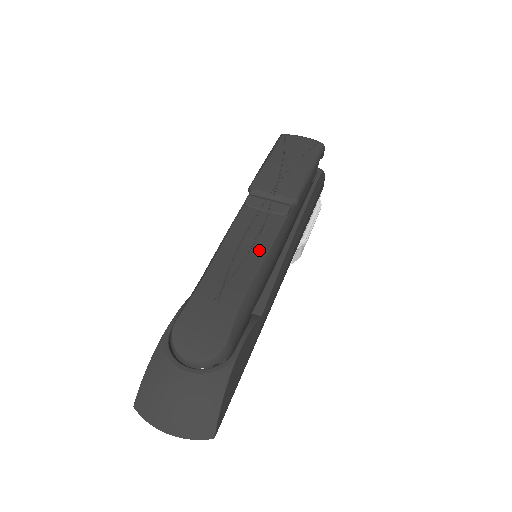
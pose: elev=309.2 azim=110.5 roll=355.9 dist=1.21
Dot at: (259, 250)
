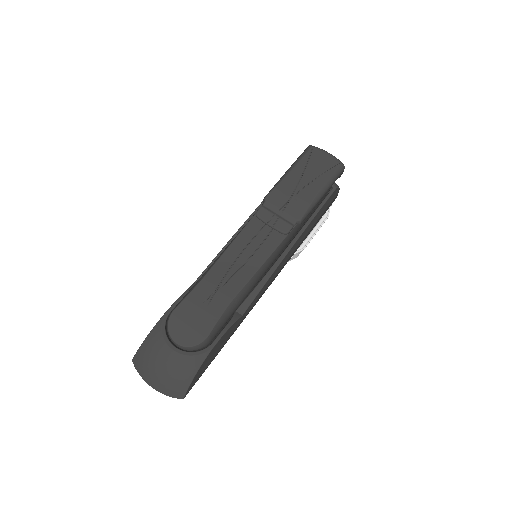
Dot at: (254, 263)
